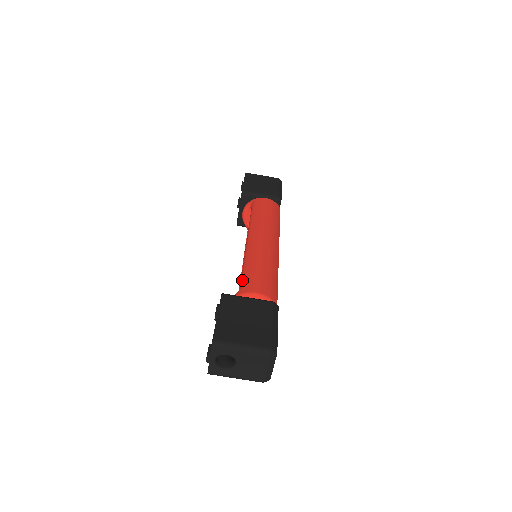
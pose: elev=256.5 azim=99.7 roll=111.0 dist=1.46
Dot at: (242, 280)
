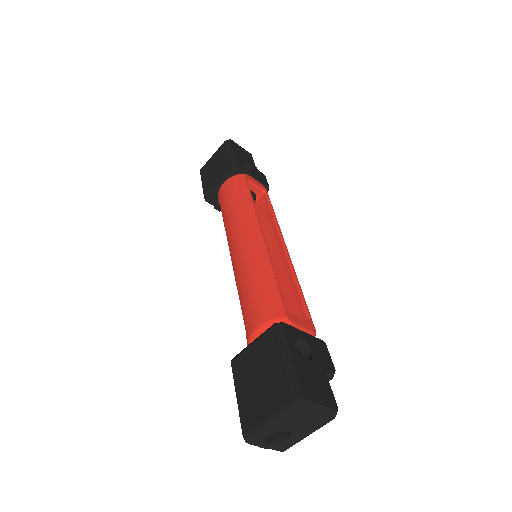
Dot at: occluded
